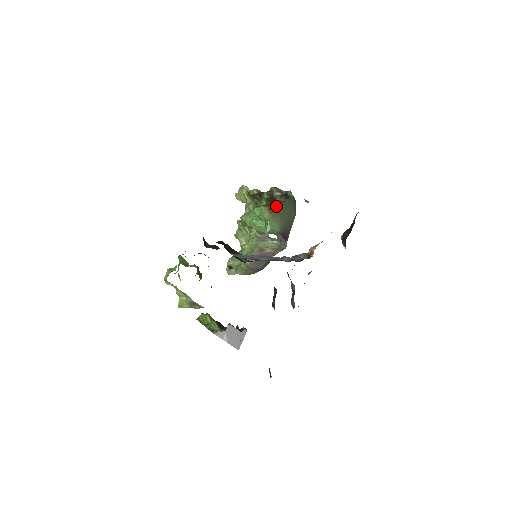
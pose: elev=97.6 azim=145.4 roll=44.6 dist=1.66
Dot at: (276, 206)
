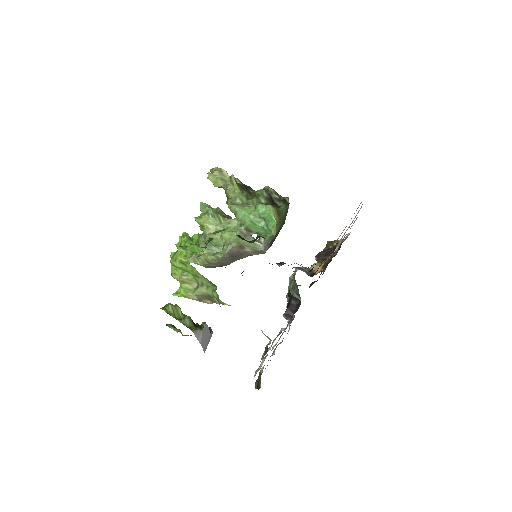
Dot at: (283, 210)
